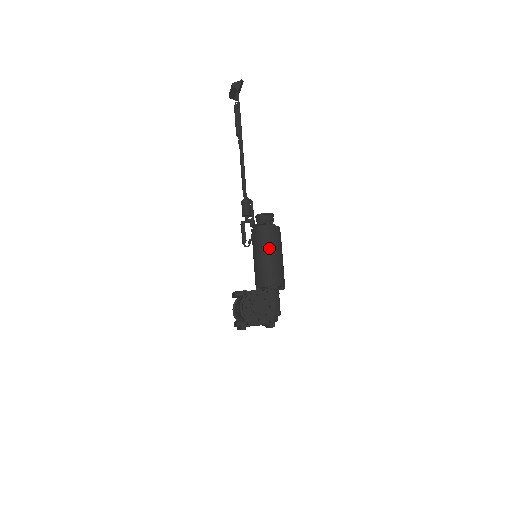
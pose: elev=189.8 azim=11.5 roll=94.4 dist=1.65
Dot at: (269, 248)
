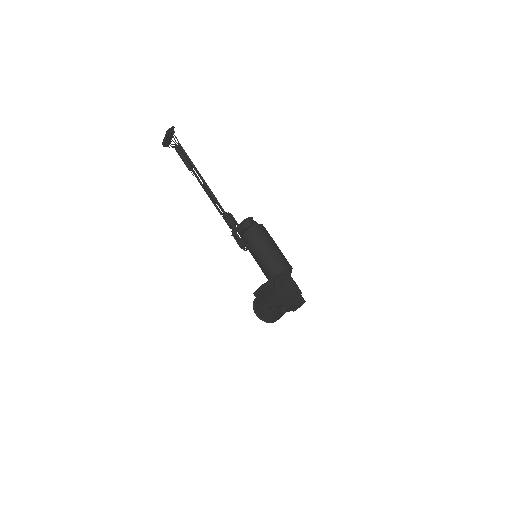
Dot at: (268, 241)
